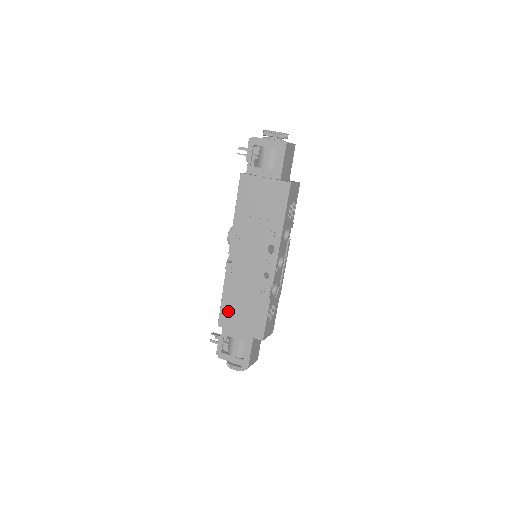
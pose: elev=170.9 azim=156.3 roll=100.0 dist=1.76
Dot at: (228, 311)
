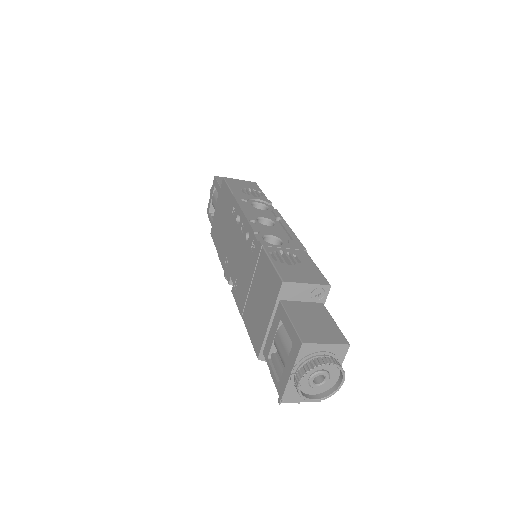
Dot at: (253, 325)
